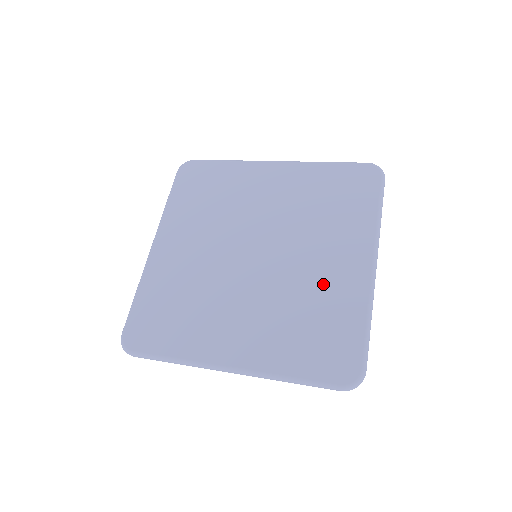
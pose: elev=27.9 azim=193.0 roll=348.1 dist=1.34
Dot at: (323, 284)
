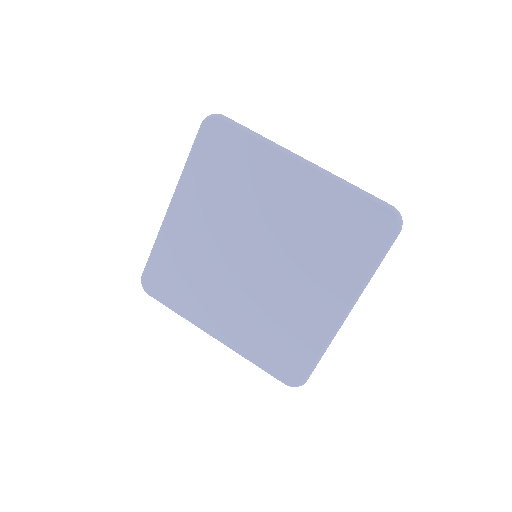
Dot at: (300, 311)
